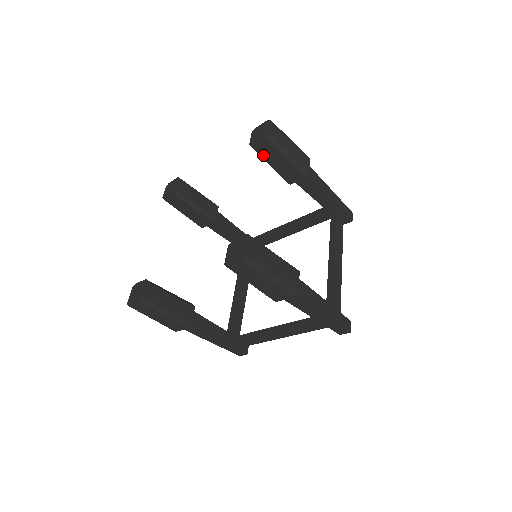
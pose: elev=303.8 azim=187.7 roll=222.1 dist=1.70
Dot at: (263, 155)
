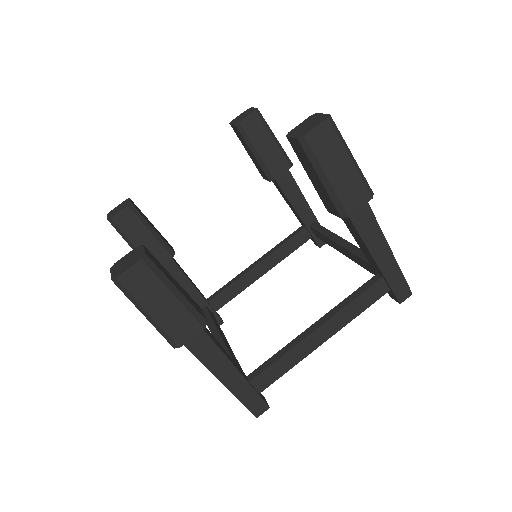
Dot at: (299, 156)
